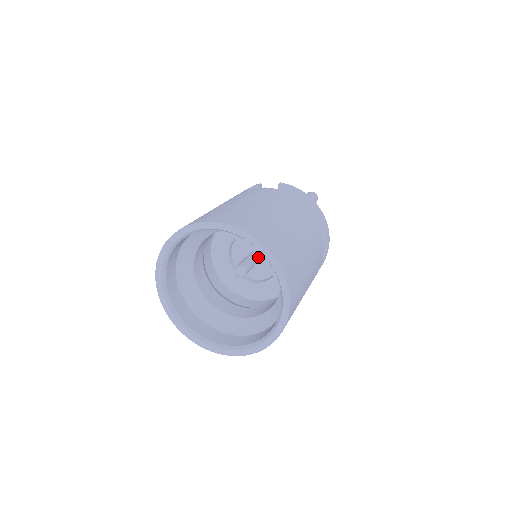
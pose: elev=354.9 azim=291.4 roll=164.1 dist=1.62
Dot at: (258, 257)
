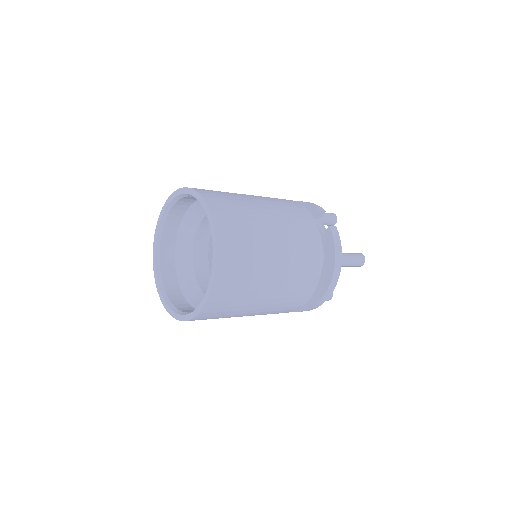
Dot at: occluded
